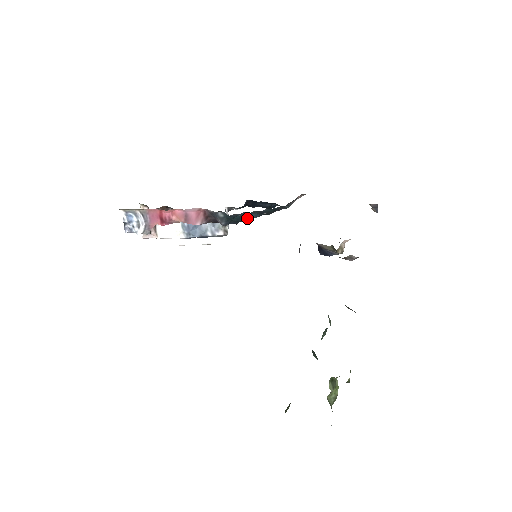
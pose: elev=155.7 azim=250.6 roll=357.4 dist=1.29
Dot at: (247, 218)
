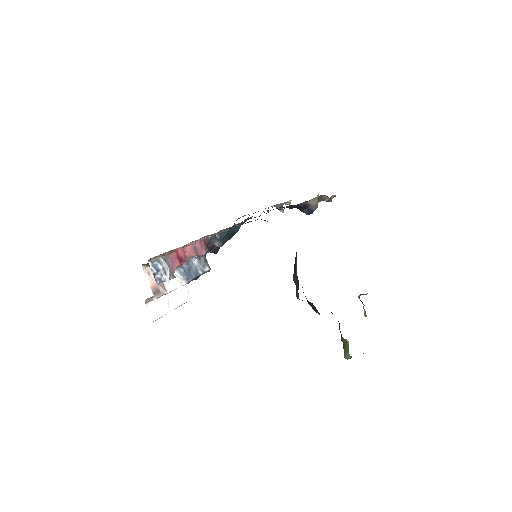
Dot at: (234, 232)
